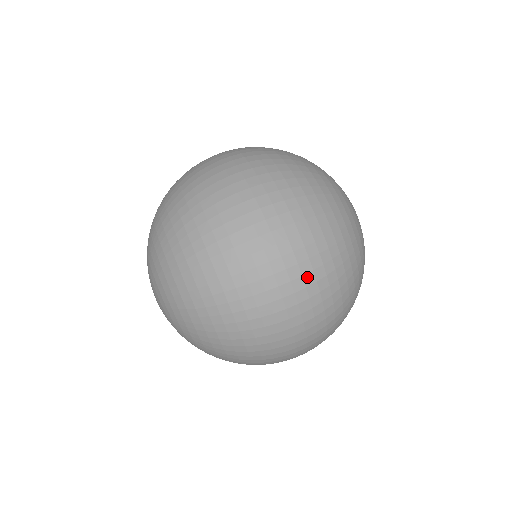
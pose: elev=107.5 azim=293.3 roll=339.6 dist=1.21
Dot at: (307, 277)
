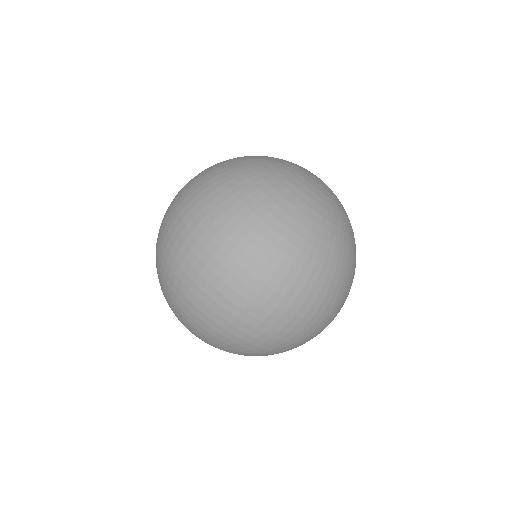
Dot at: (289, 295)
